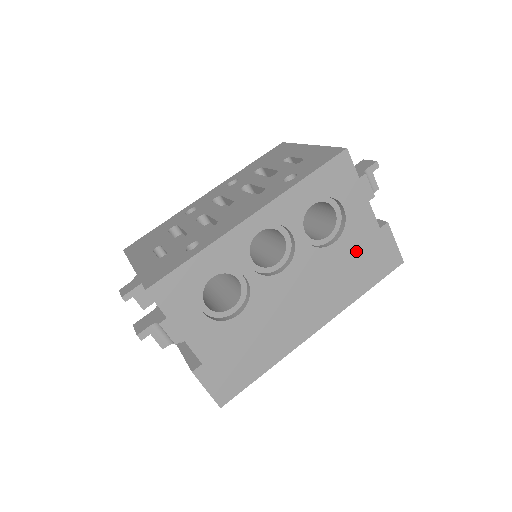
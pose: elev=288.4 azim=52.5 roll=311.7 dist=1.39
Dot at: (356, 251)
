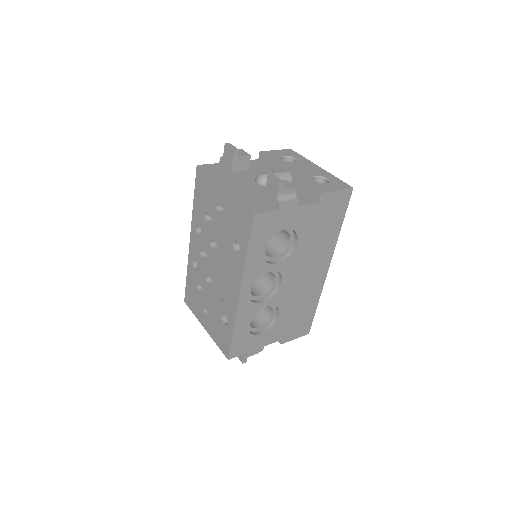
Dot at: (315, 226)
